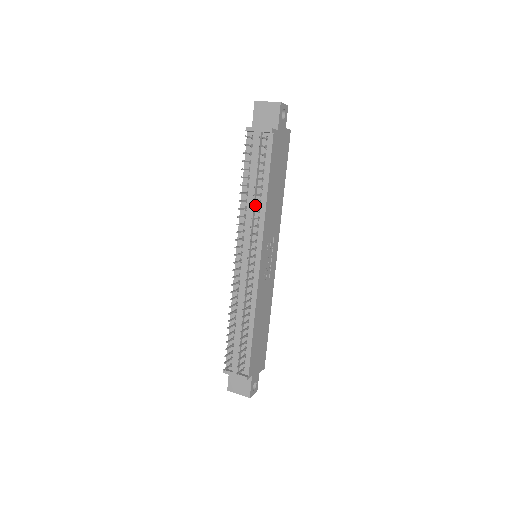
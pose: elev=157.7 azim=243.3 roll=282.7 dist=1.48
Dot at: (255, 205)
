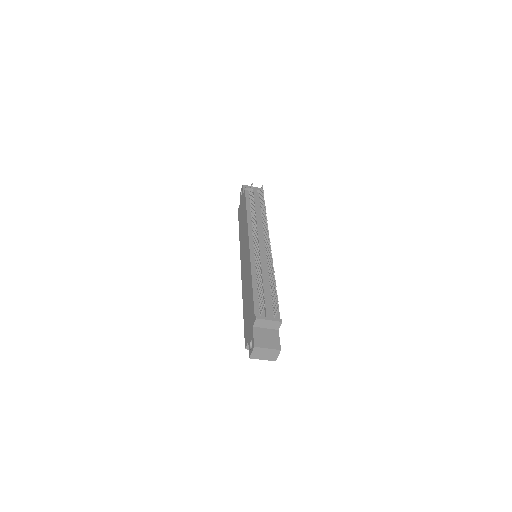
Dot at: occluded
